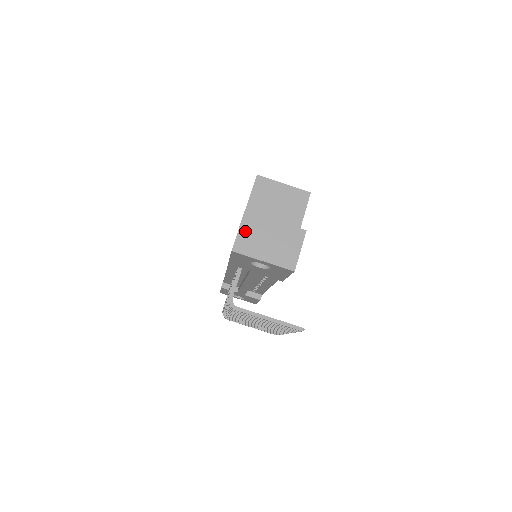
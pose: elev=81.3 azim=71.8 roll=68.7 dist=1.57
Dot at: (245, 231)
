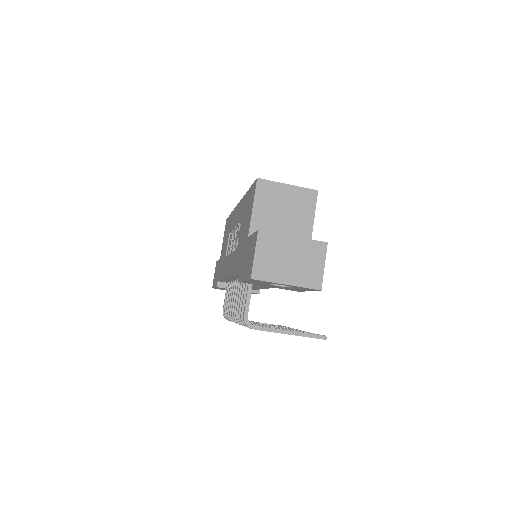
Dot at: (262, 254)
